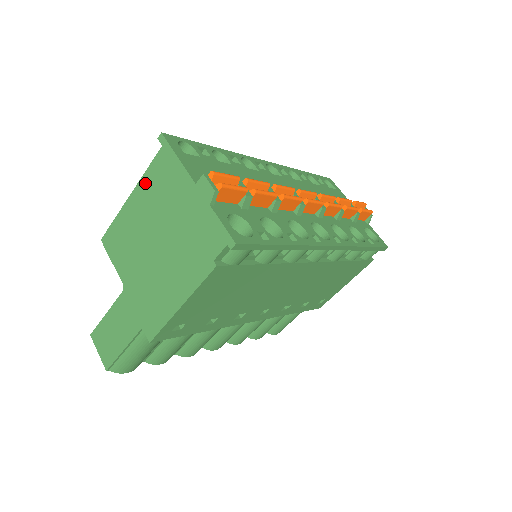
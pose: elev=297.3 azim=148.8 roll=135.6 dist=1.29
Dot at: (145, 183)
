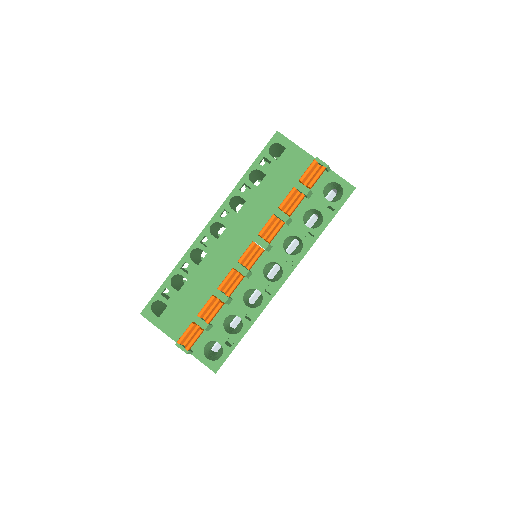
Dot at: occluded
